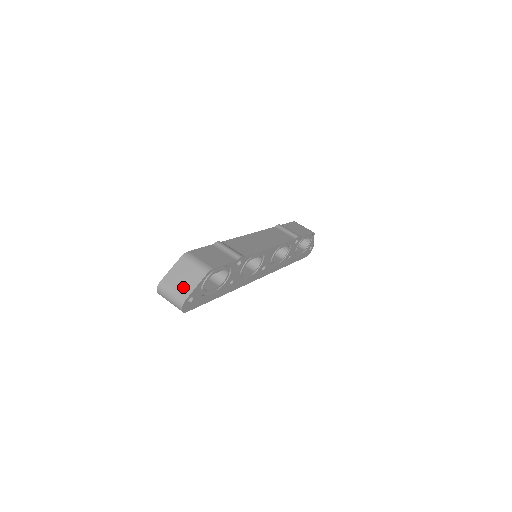
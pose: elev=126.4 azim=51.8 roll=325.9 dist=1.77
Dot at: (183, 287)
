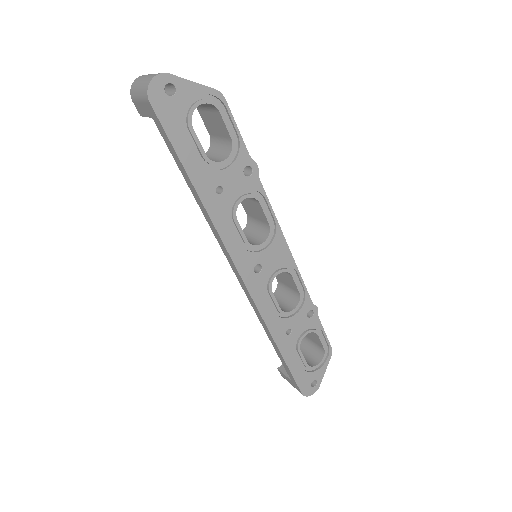
Dot at: occluded
